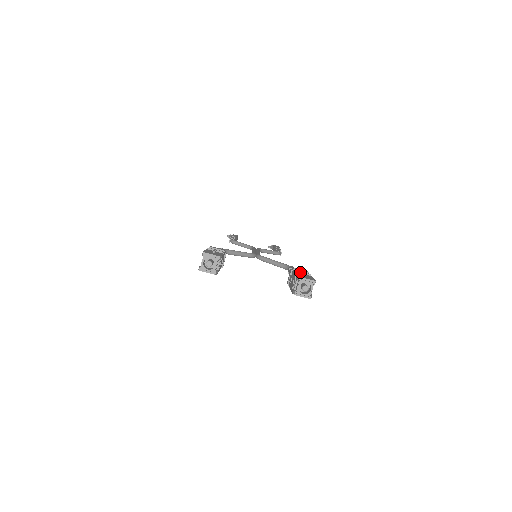
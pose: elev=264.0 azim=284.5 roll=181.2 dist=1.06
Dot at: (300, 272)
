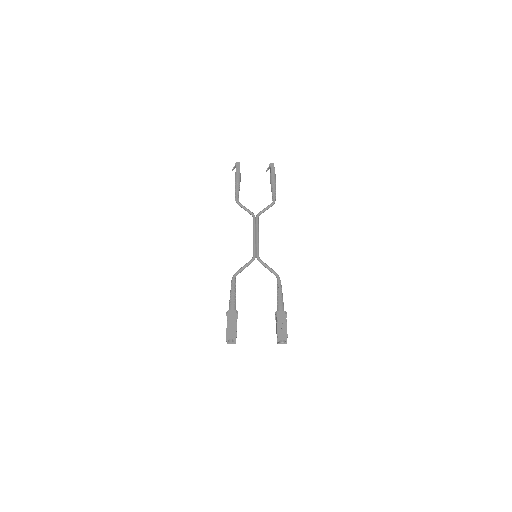
Dot at: (280, 322)
